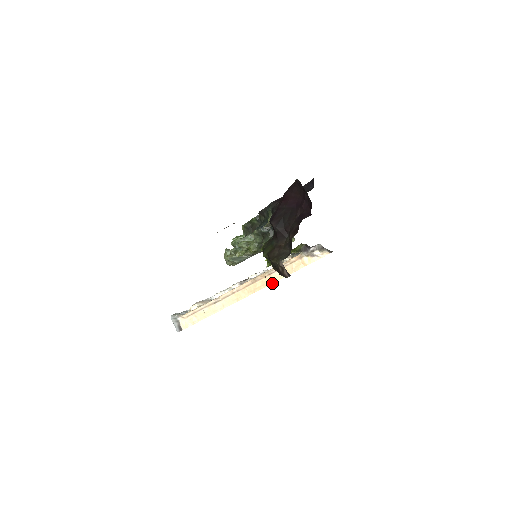
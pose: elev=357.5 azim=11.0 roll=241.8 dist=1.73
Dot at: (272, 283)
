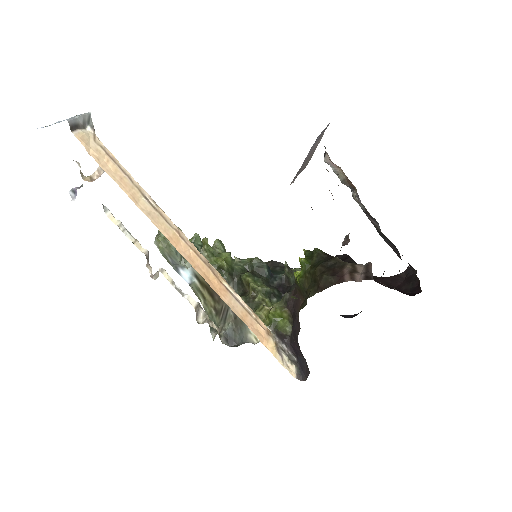
Dot at: (220, 296)
